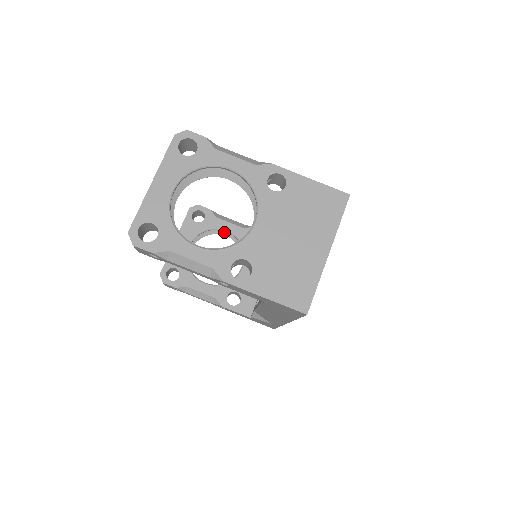
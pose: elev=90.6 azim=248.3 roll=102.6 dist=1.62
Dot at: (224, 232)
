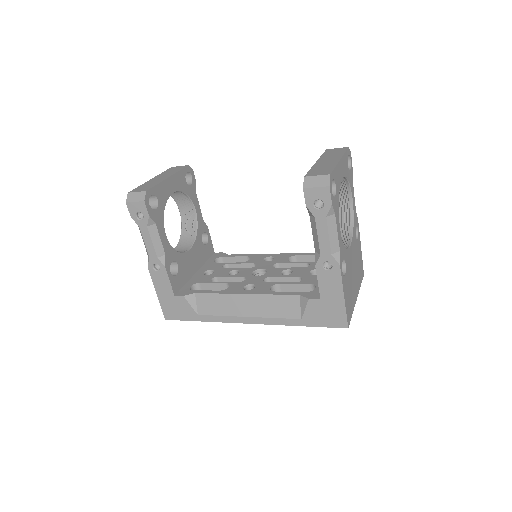
Dot at: (190, 209)
